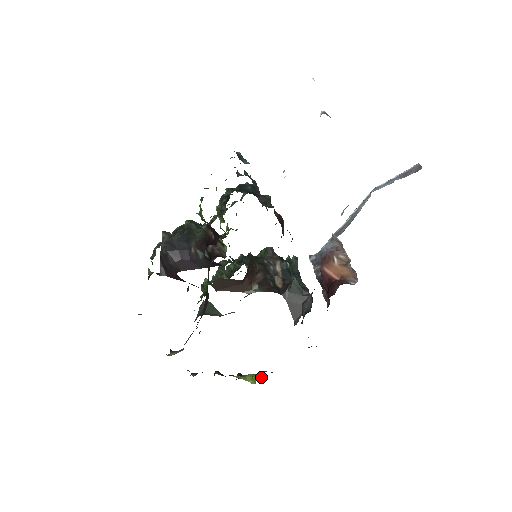
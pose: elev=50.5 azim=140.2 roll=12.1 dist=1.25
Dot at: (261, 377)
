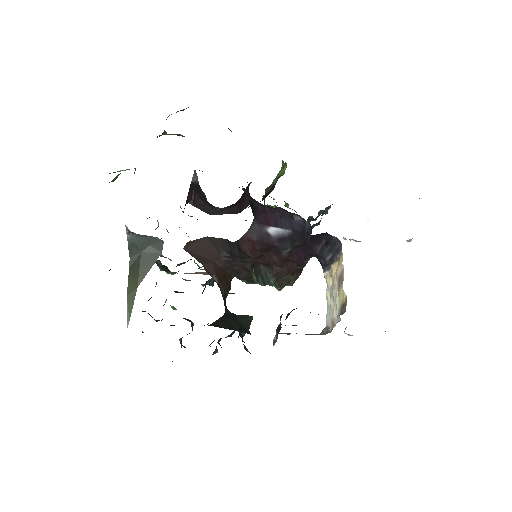
Dot at: occluded
